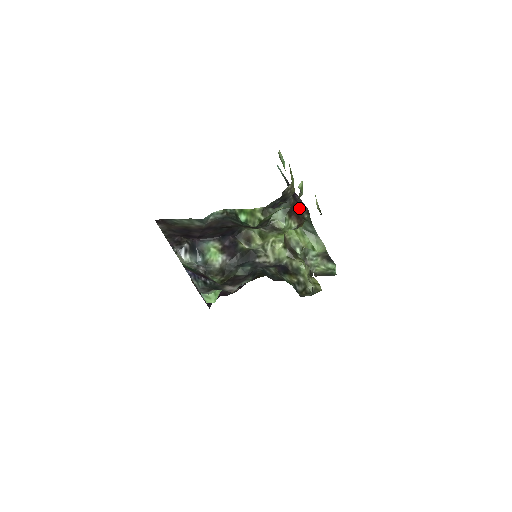
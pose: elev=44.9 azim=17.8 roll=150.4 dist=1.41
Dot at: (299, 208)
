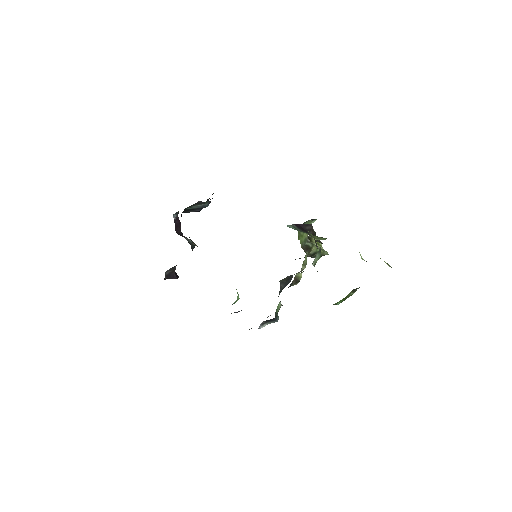
Dot at: (311, 232)
